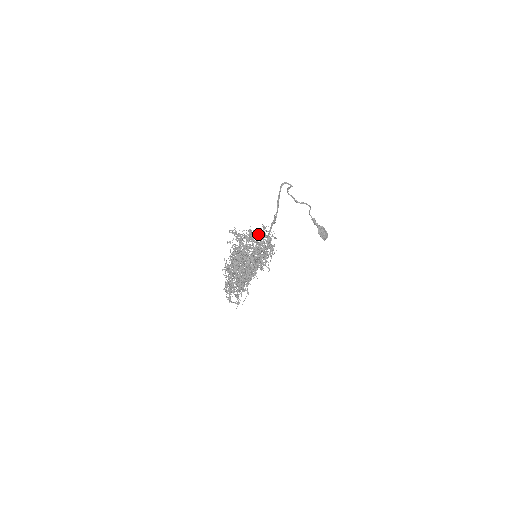
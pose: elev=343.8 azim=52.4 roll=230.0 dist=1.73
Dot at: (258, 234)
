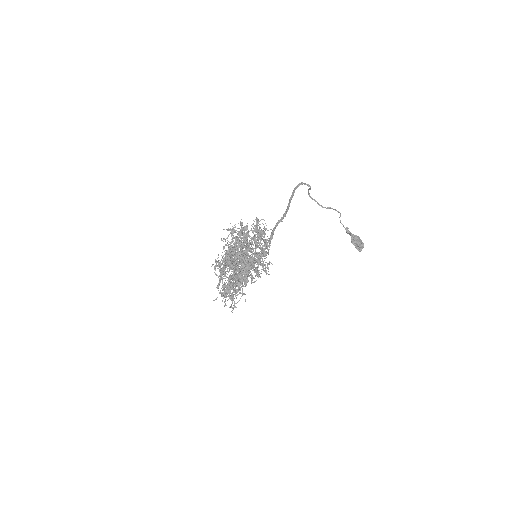
Dot at: occluded
